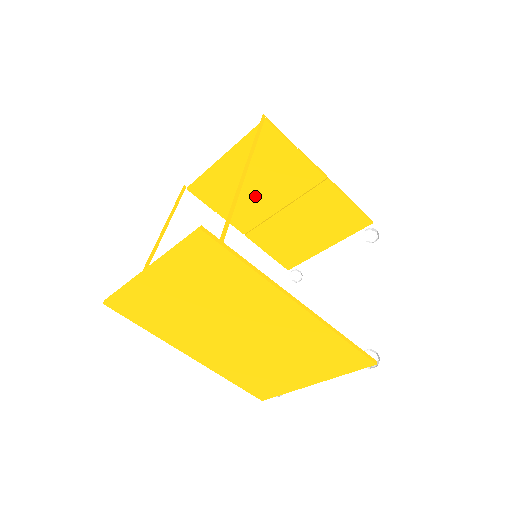
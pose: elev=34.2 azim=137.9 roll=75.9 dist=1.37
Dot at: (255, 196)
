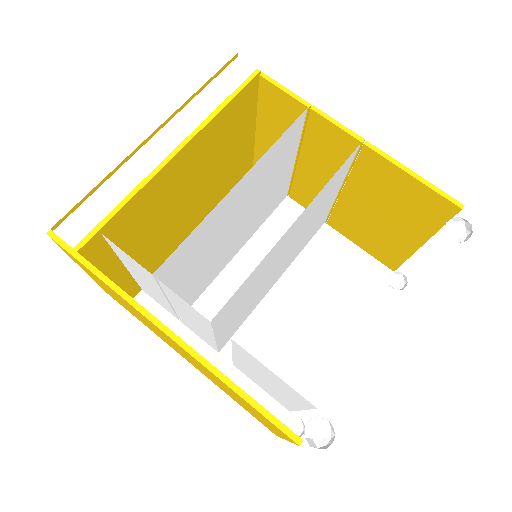
Dot at: (307, 175)
